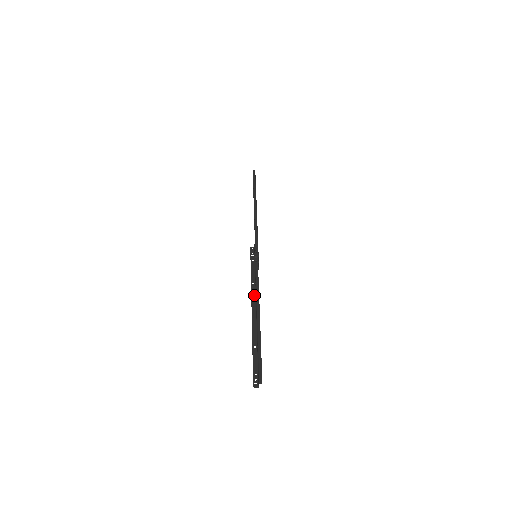
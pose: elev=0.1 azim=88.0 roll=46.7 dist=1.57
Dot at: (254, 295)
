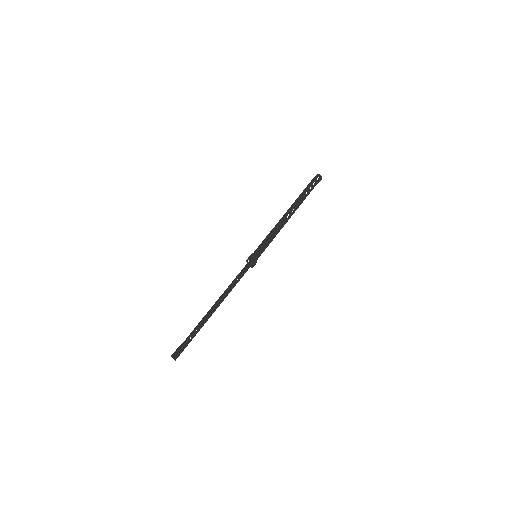
Dot at: (231, 289)
